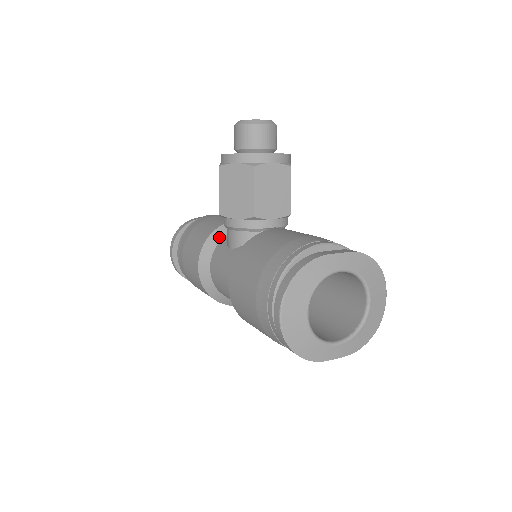
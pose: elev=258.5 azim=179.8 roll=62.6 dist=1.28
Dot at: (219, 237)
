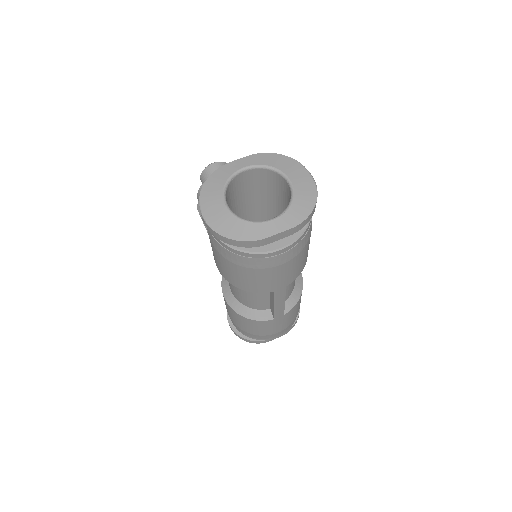
Dot at: occluded
